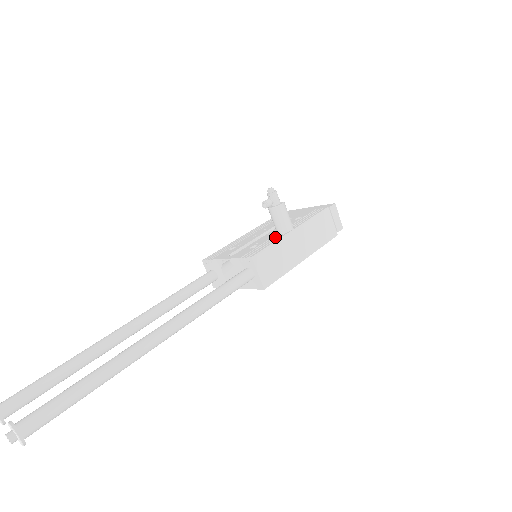
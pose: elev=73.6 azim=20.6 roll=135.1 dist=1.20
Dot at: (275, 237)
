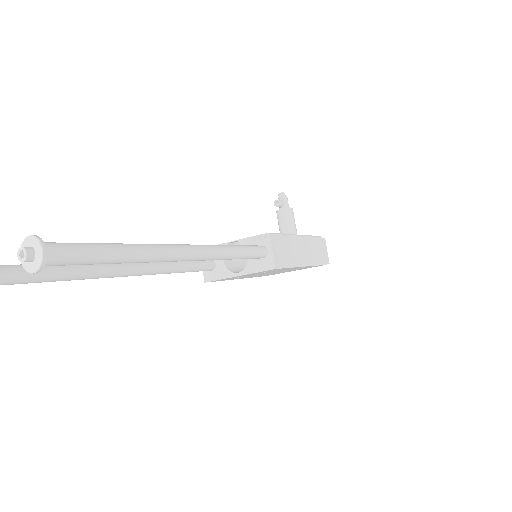
Dot at: occluded
